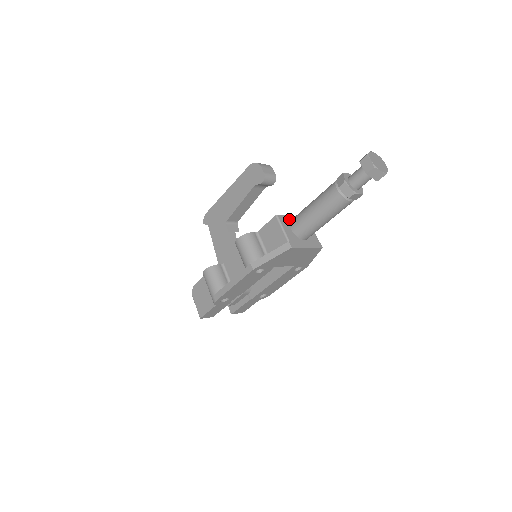
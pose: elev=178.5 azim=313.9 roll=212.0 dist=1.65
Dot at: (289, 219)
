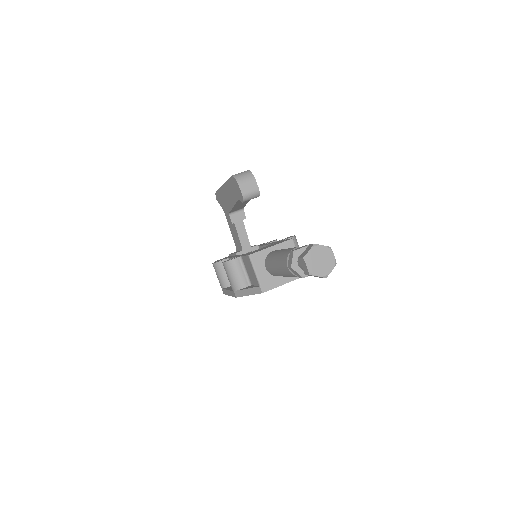
Dot at: (265, 254)
